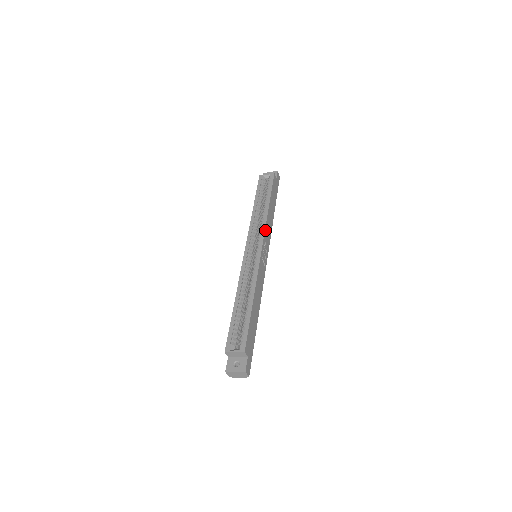
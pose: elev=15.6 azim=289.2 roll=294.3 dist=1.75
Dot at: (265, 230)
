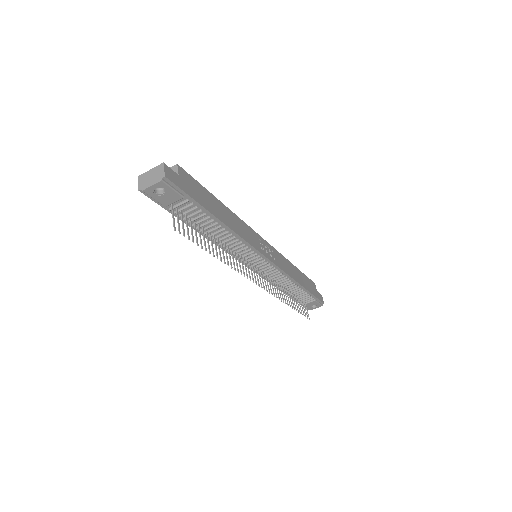
Dot at: (278, 252)
